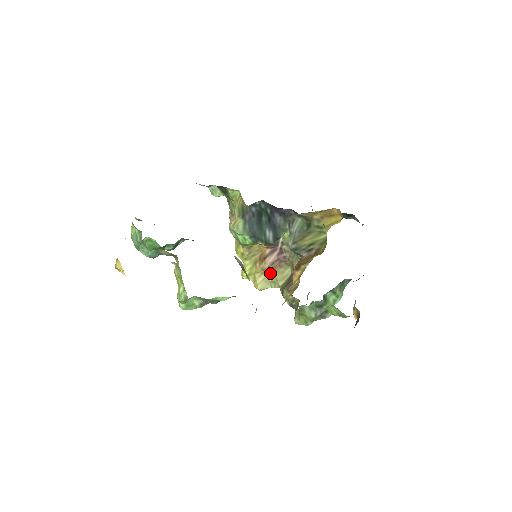
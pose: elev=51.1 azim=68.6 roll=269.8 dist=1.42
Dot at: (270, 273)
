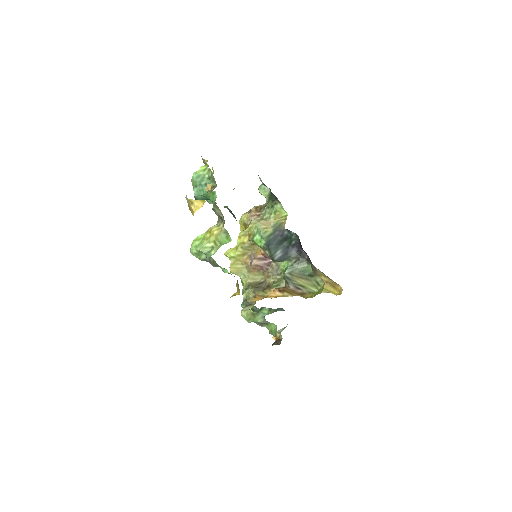
Dot at: (248, 269)
